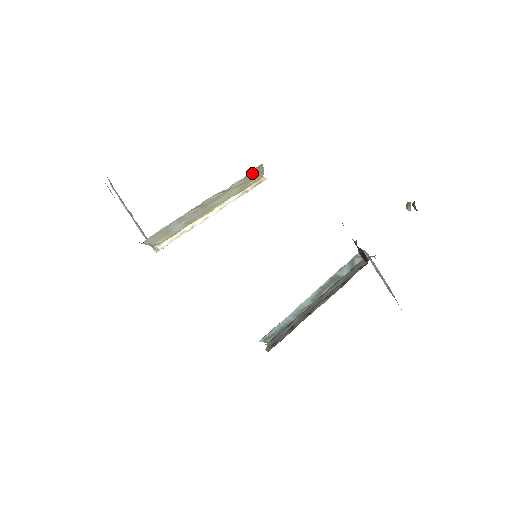
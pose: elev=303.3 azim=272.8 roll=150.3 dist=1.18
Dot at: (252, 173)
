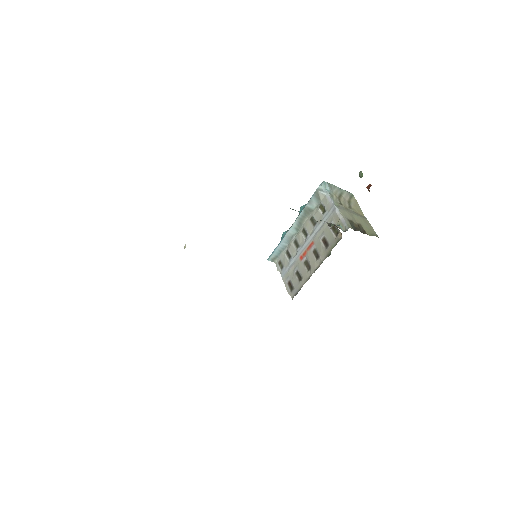
Dot at: occluded
